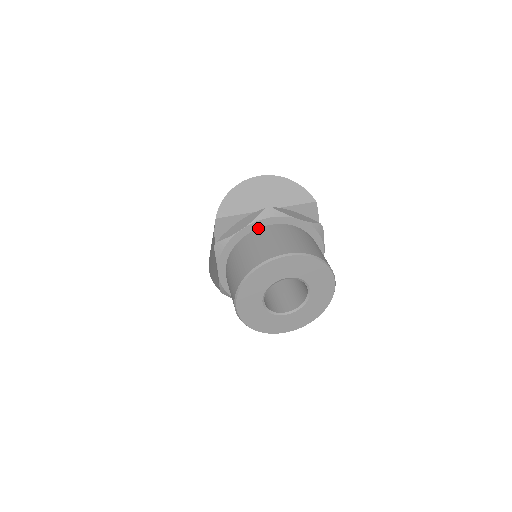
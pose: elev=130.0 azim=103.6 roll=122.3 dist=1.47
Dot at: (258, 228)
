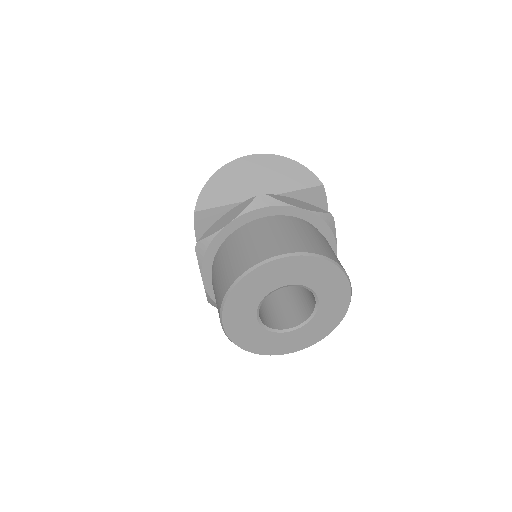
Dot at: (249, 222)
